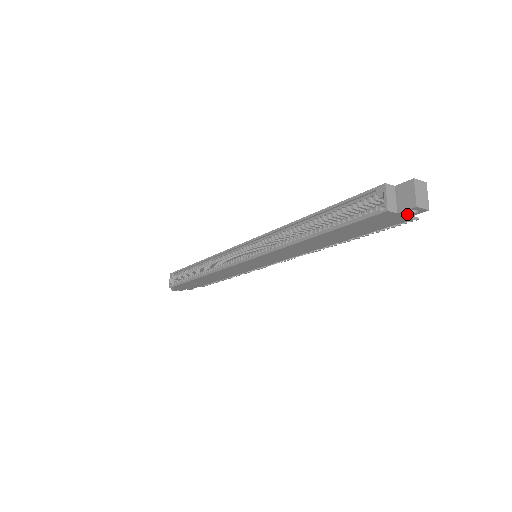
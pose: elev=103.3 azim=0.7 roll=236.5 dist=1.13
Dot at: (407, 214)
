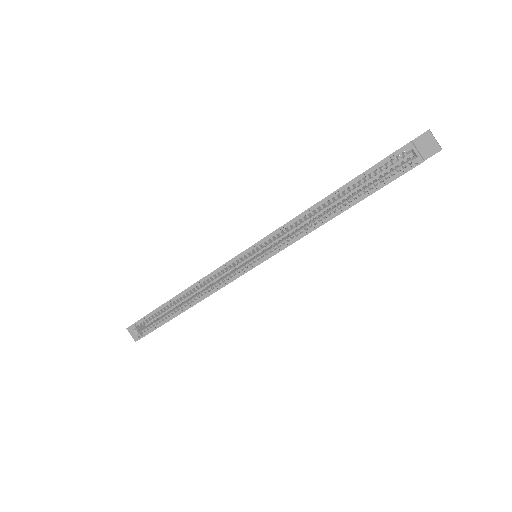
Dot at: occluded
